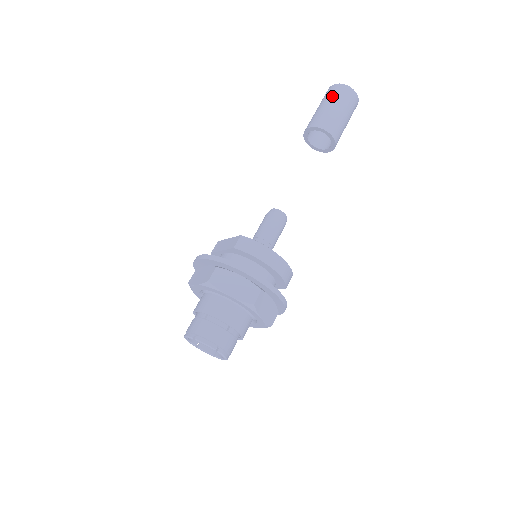
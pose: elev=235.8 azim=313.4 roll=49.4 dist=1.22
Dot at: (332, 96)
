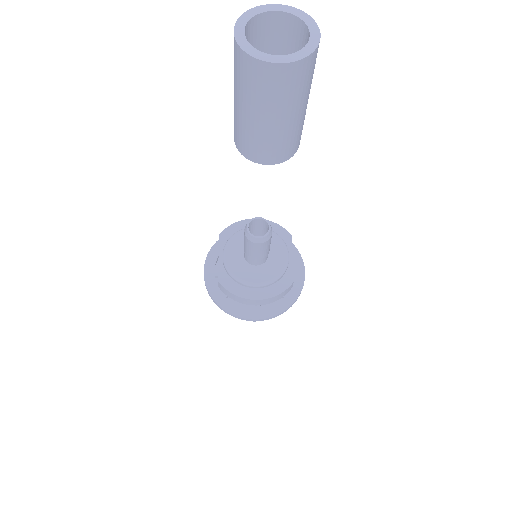
Dot at: (239, 86)
